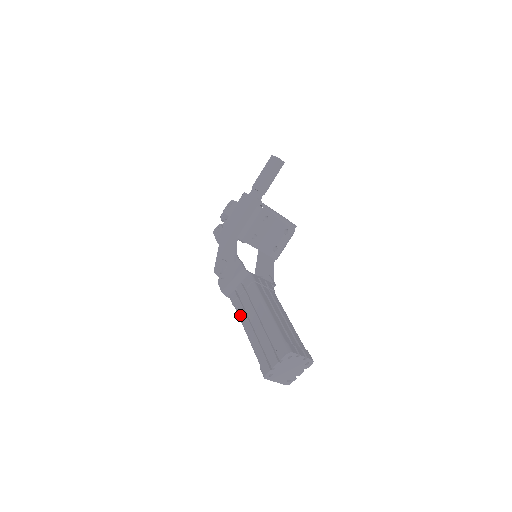
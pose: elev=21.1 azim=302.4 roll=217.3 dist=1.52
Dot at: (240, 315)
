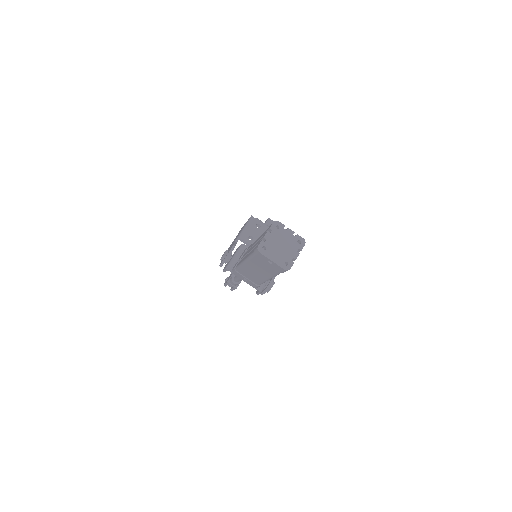
Dot at: (240, 263)
